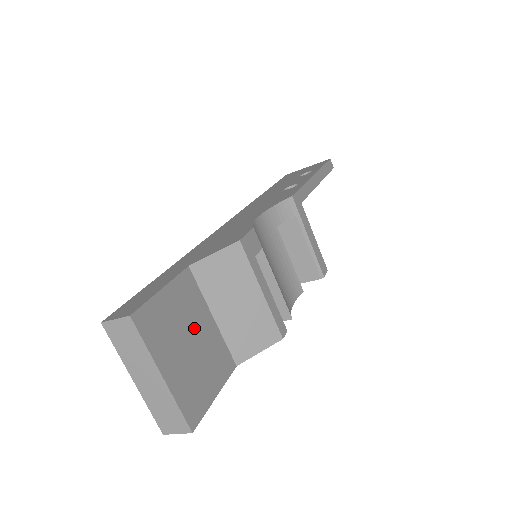
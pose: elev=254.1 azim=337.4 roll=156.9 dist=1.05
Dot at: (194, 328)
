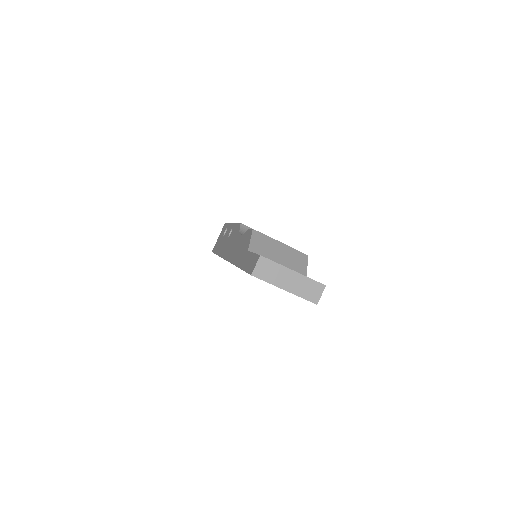
Dot at: occluded
